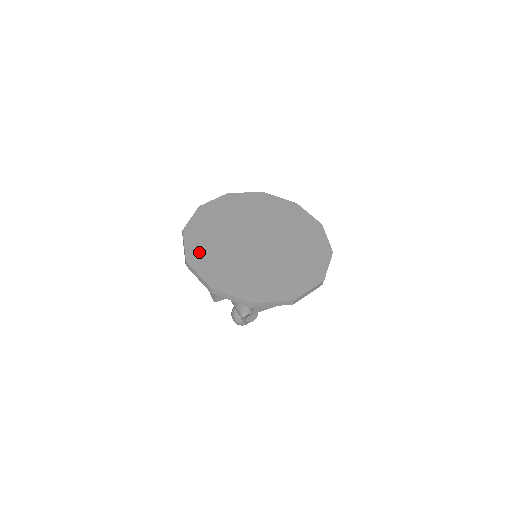
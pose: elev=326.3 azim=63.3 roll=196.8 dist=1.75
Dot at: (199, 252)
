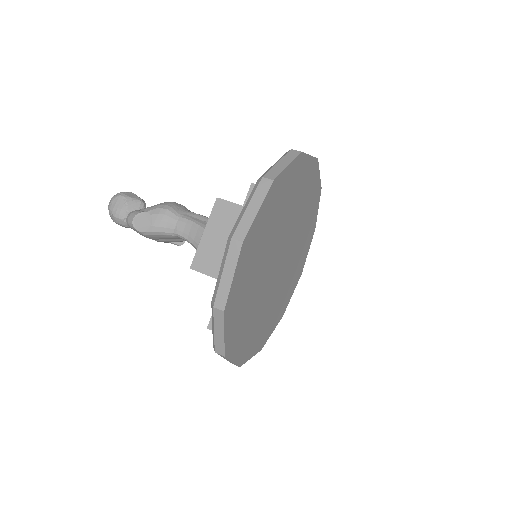
Dot at: (245, 346)
